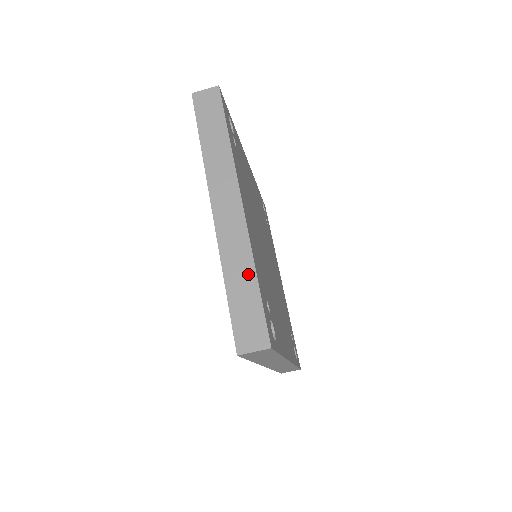
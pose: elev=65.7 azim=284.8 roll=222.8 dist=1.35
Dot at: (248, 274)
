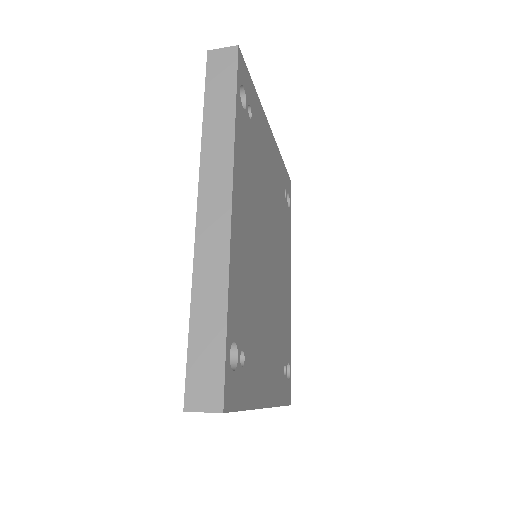
Dot at: occluded
